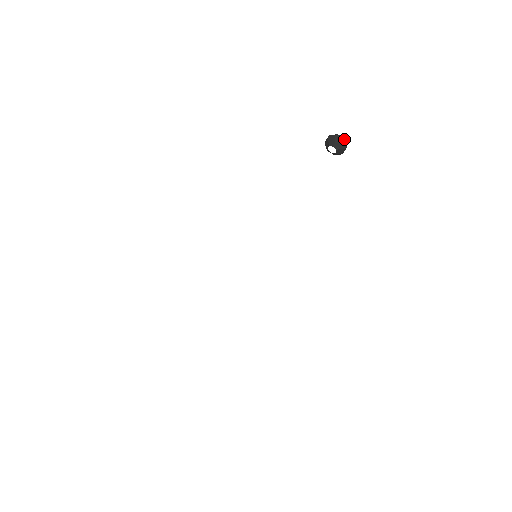
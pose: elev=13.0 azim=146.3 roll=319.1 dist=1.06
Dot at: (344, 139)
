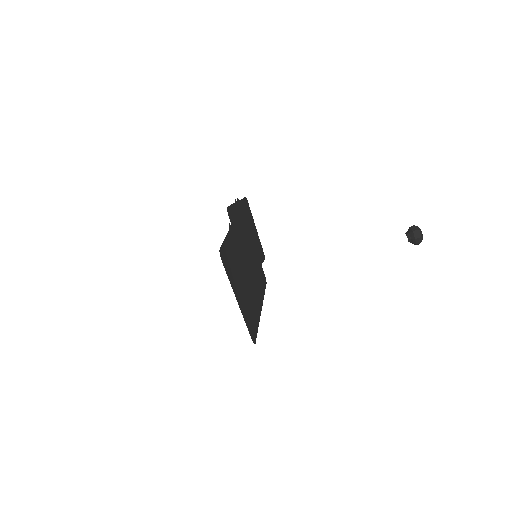
Dot at: (415, 226)
